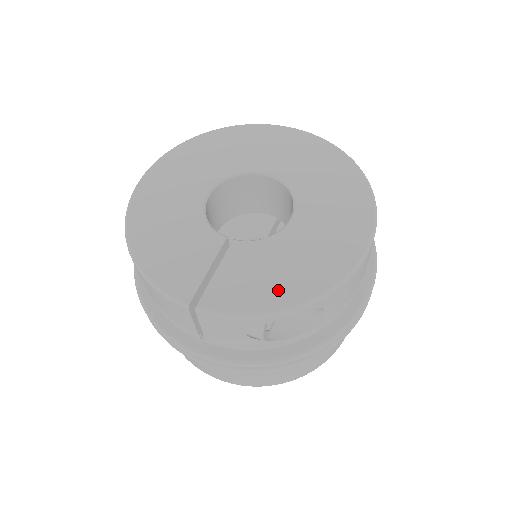
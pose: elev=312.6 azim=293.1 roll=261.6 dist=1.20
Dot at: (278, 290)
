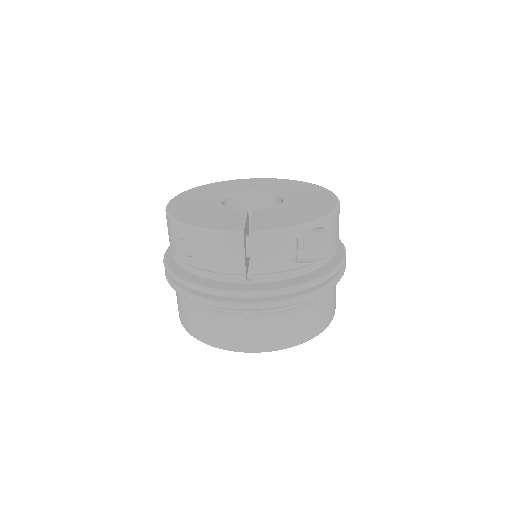
Dot at: (298, 218)
